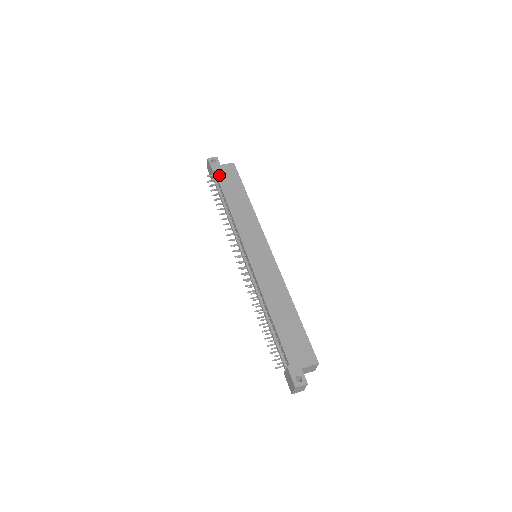
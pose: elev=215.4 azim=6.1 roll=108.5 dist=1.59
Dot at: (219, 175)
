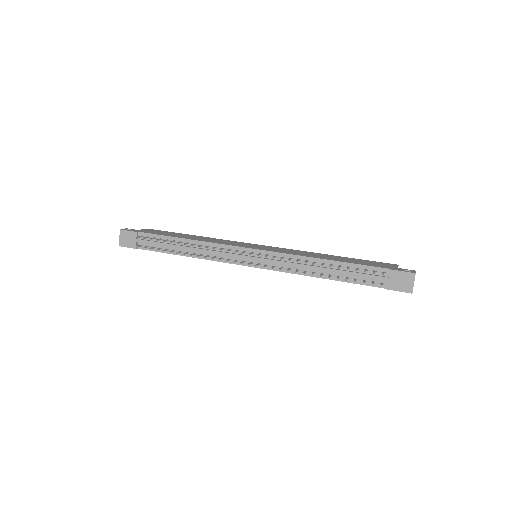
Dot at: (149, 232)
